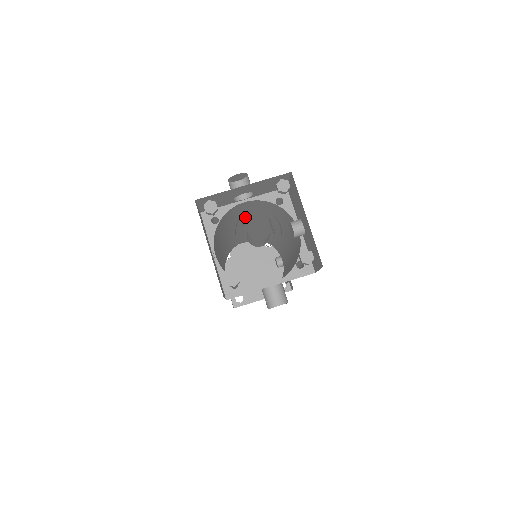
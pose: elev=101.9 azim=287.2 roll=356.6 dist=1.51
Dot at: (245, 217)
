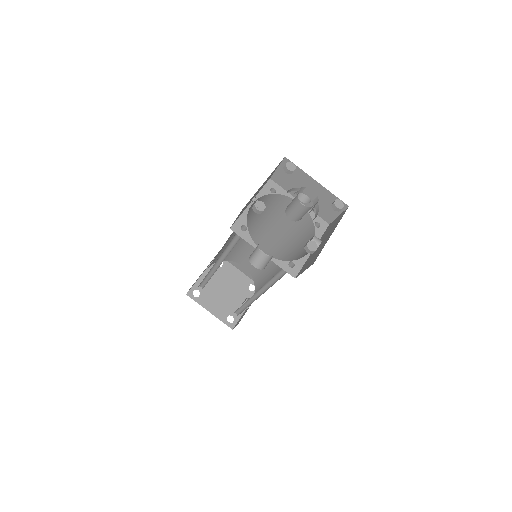
Dot at: (278, 226)
